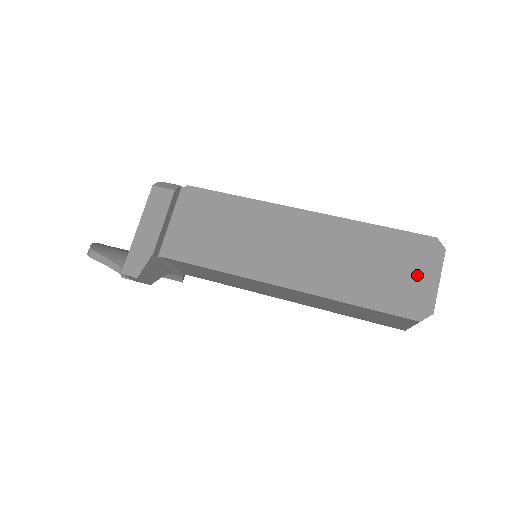
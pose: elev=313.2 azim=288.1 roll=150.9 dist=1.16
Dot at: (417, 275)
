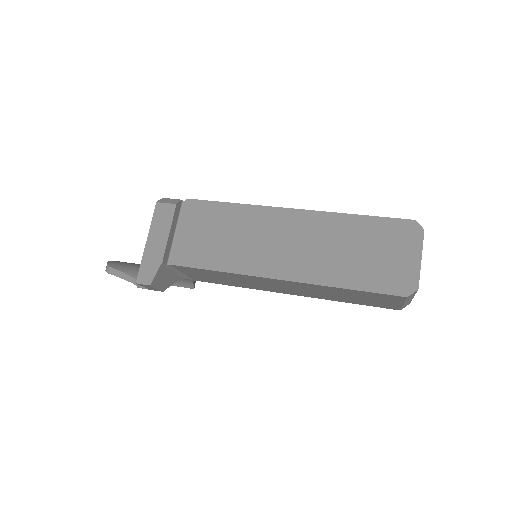
Dot at: (400, 256)
